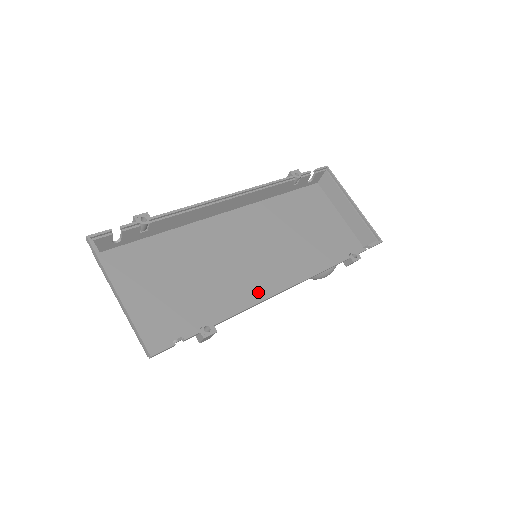
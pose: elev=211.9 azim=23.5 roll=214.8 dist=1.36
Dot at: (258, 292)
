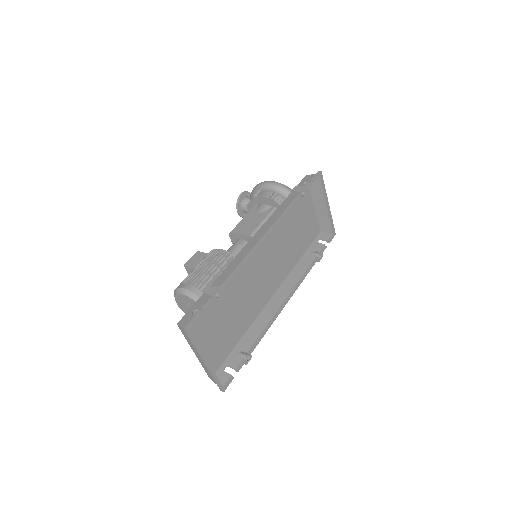
Dot at: (264, 302)
